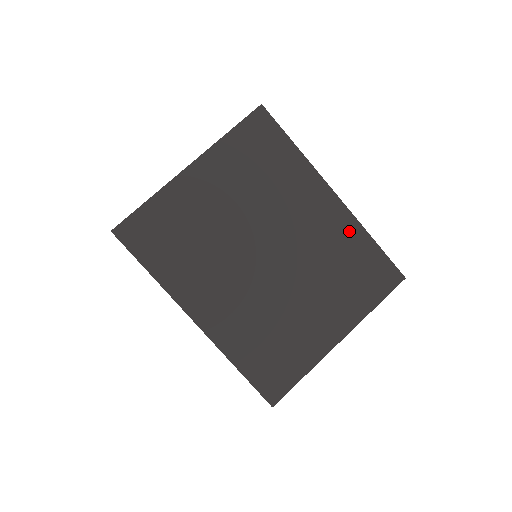
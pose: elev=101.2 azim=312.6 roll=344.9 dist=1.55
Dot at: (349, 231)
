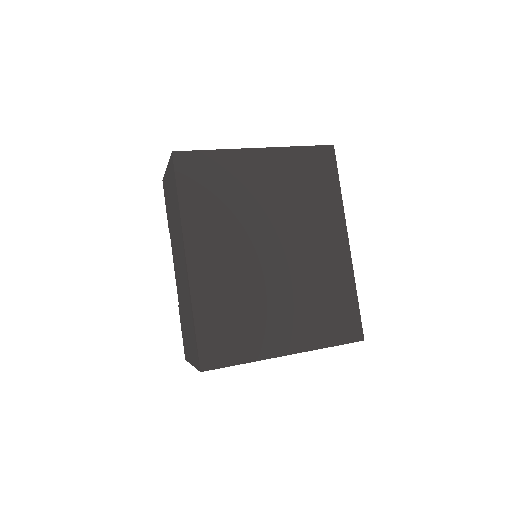
Dot at: (343, 275)
